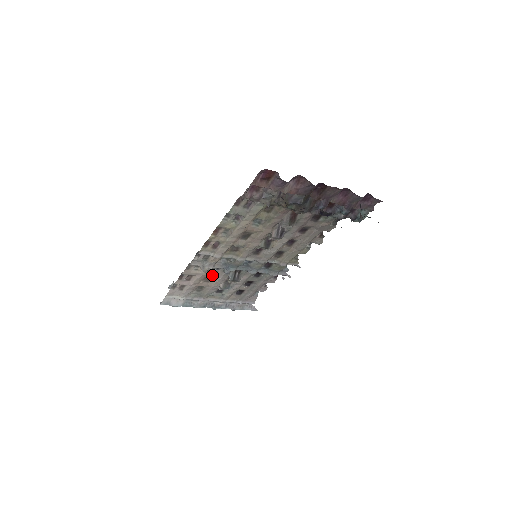
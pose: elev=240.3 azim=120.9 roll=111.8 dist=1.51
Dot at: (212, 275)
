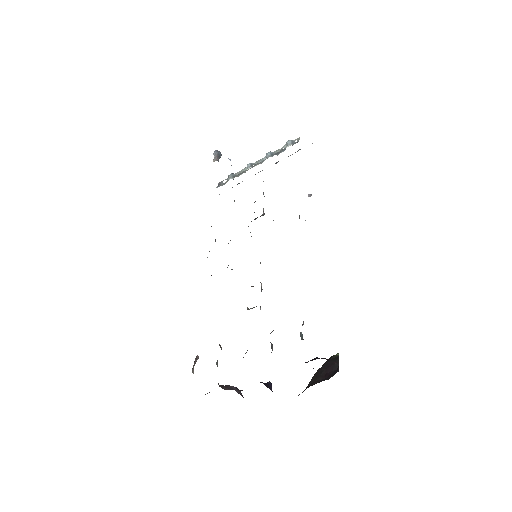
Dot at: occluded
